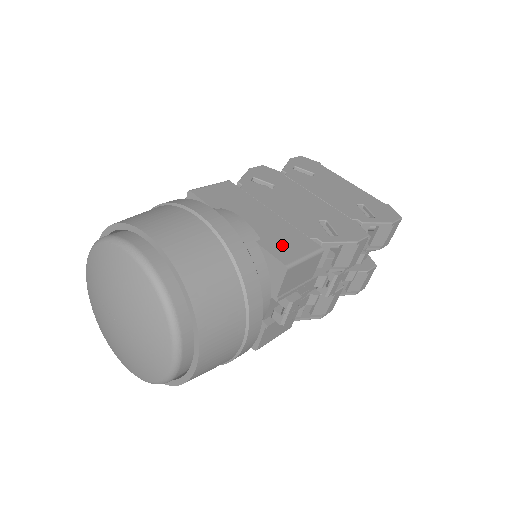
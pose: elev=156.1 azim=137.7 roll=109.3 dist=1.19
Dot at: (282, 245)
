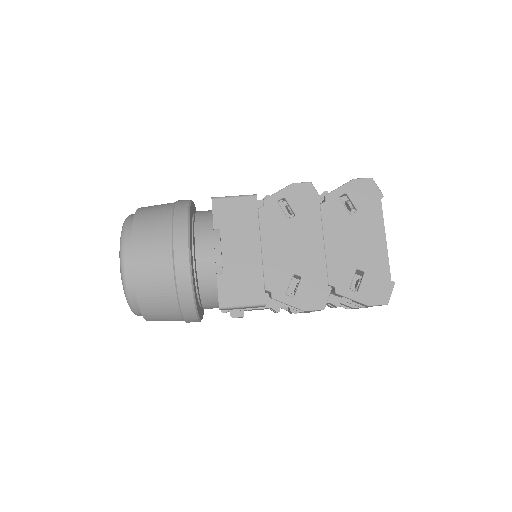
Dot at: (234, 287)
